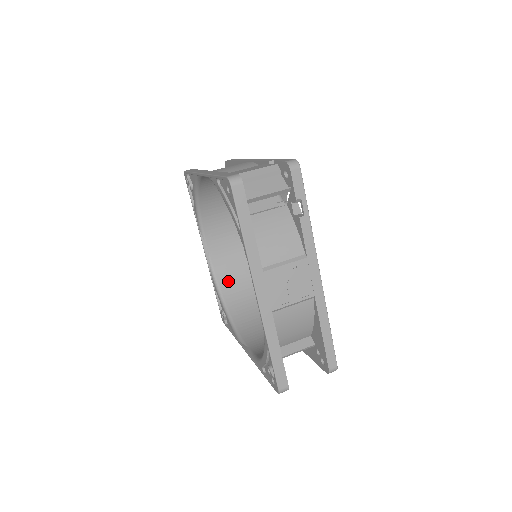
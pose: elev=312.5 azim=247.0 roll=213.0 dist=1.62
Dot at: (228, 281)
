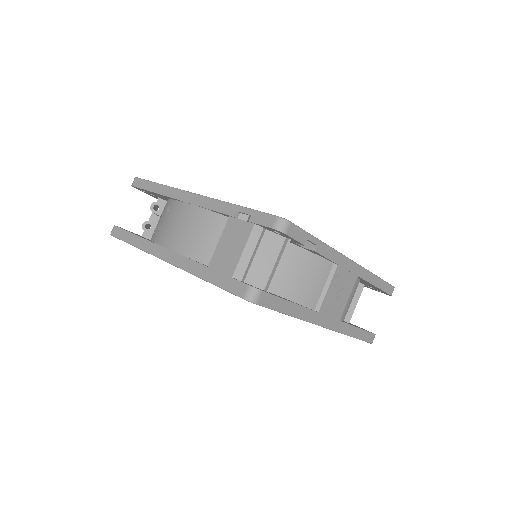
Dot at: occluded
